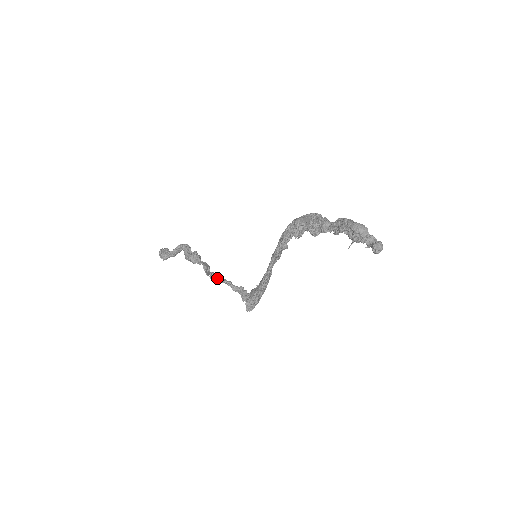
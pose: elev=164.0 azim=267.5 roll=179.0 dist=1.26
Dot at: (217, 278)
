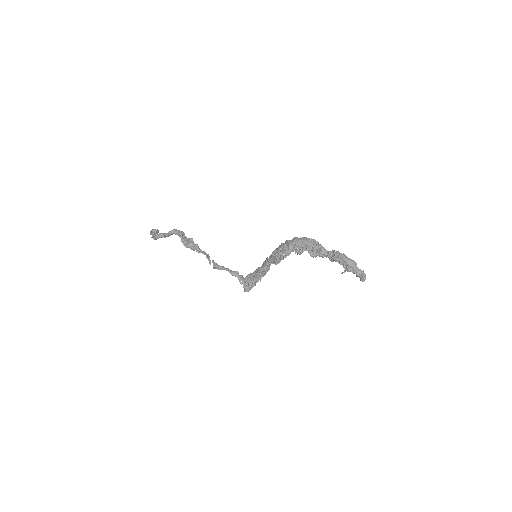
Dot at: (219, 267)
